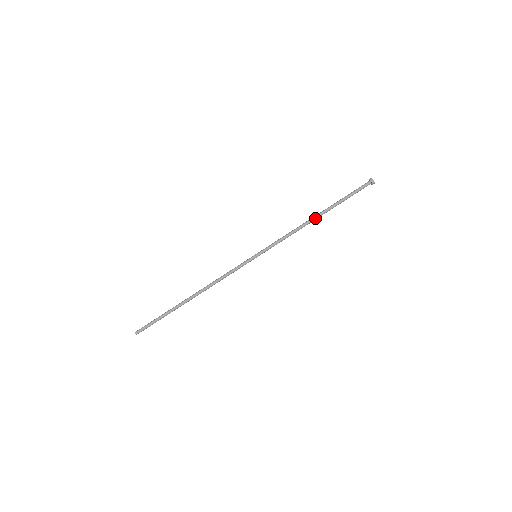
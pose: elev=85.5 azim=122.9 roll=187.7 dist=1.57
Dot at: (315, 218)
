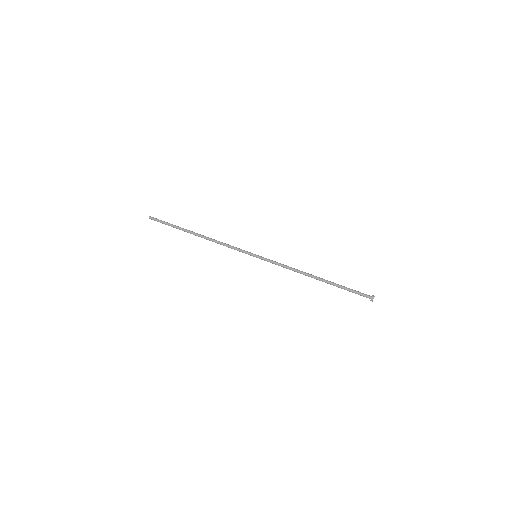
Dot at: (313, 277)
